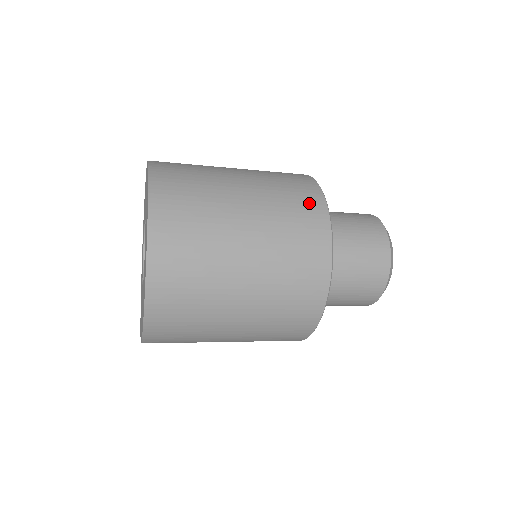
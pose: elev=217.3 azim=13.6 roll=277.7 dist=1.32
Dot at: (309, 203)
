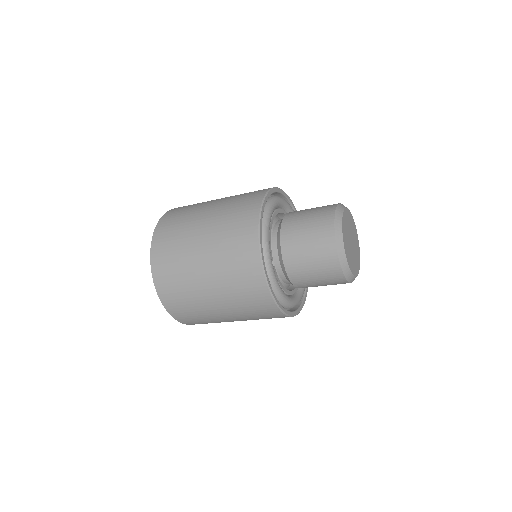
Dot at: occluded
